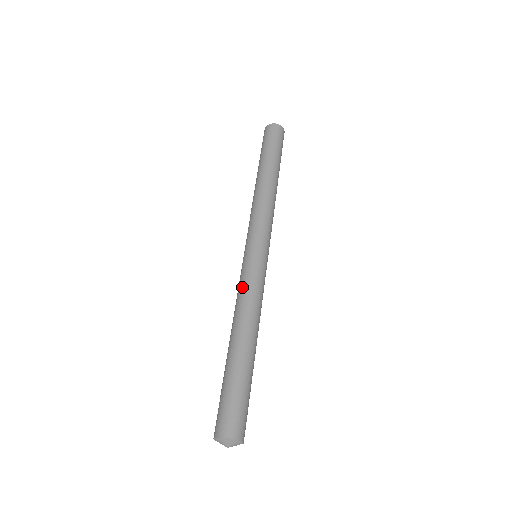
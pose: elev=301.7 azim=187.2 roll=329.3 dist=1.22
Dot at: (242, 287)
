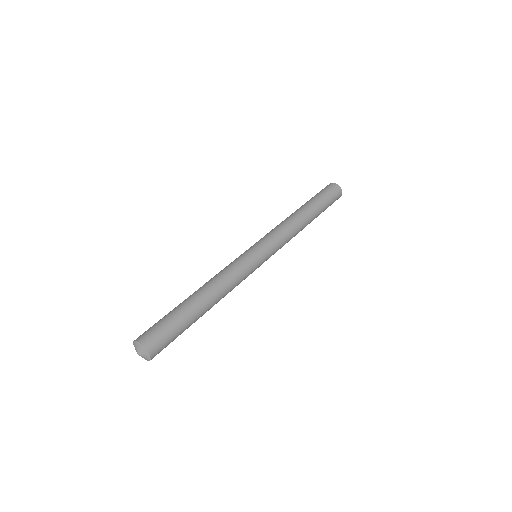
Dot at: (226, 266)
